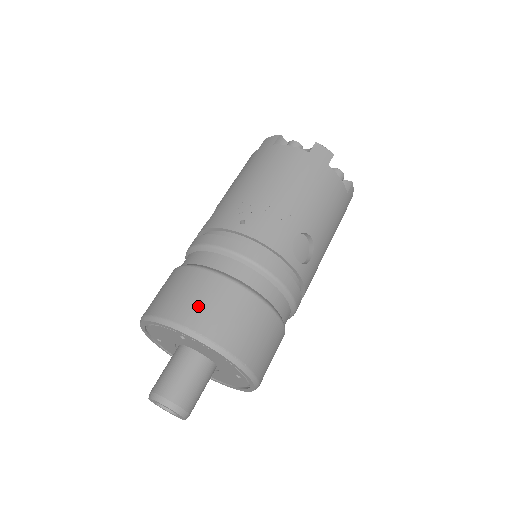
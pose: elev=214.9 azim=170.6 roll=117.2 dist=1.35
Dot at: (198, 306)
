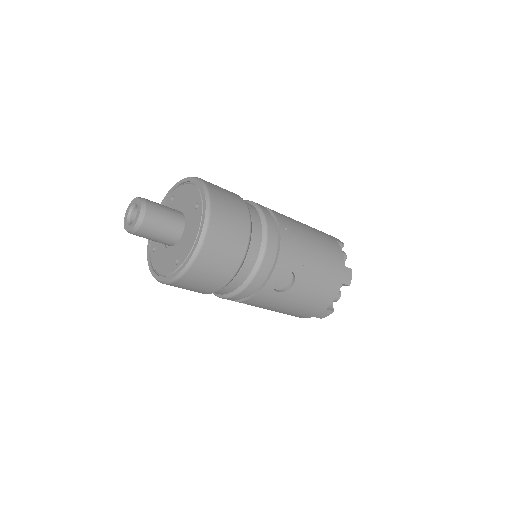
Dot at: (226, 208)
